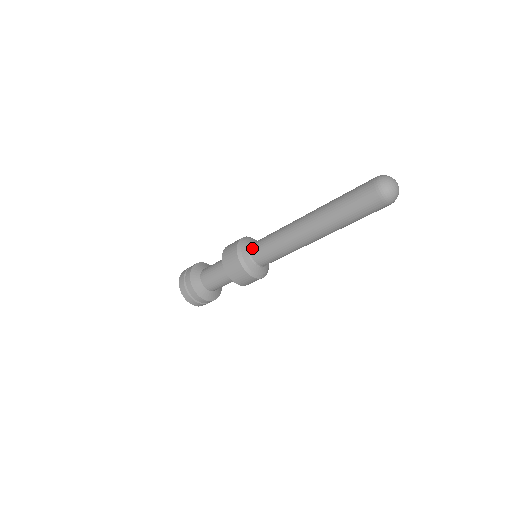
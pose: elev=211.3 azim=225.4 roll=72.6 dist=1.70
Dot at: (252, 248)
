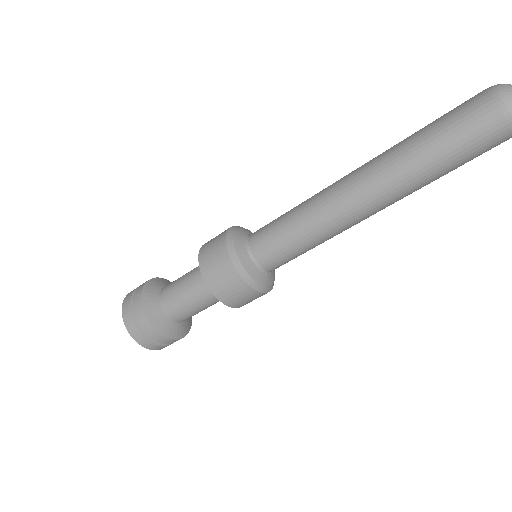
Dot at: (257, 255)
